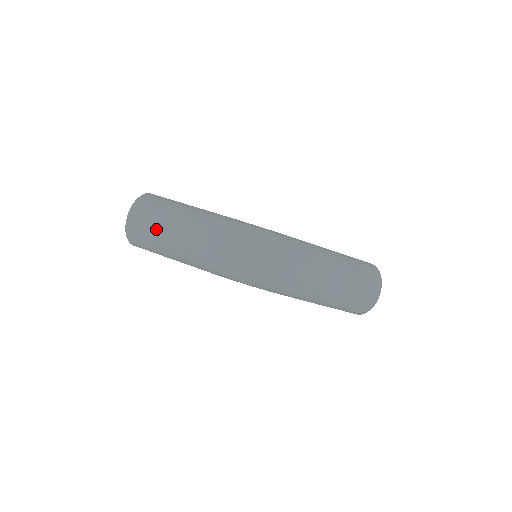
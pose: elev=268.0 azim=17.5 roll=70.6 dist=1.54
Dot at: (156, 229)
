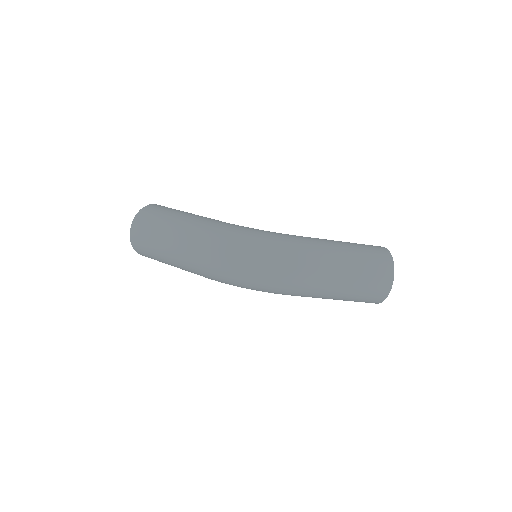
Dot at: (154, 242)
